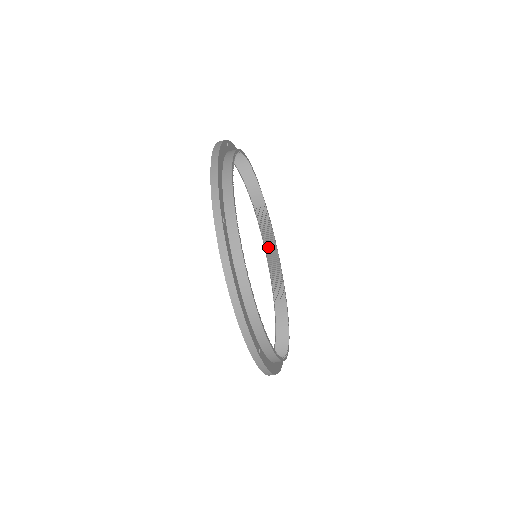
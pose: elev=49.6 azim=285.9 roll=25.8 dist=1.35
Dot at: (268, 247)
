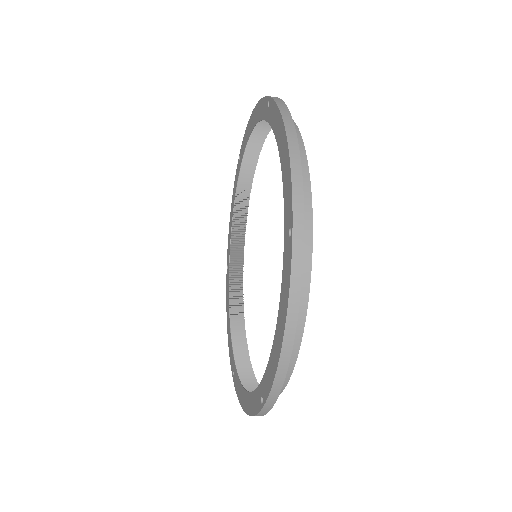
Dot at: (236, 230)
